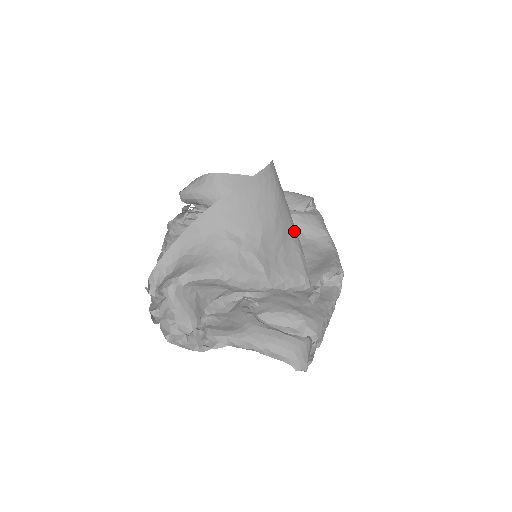
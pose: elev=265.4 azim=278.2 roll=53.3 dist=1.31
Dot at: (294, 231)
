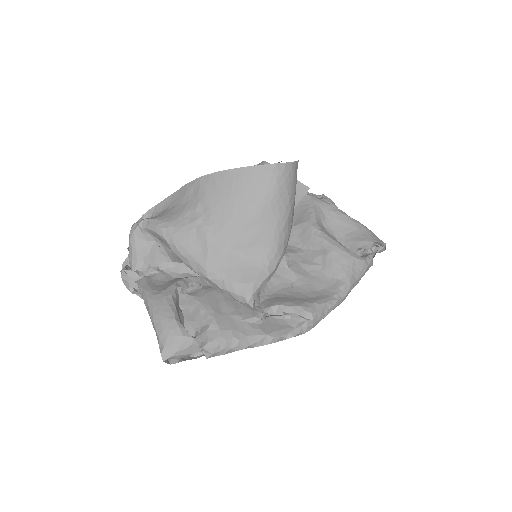
Dot at: (275, 244)
